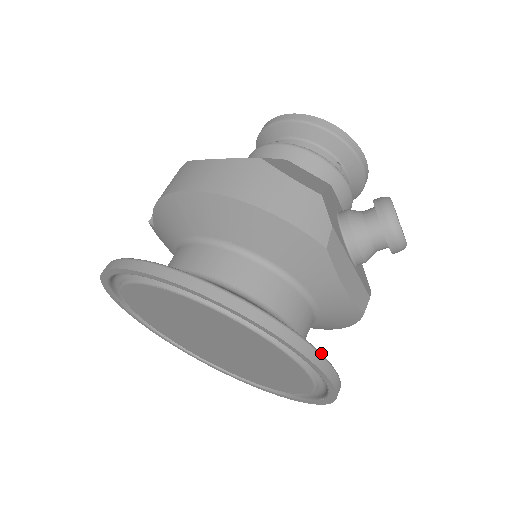
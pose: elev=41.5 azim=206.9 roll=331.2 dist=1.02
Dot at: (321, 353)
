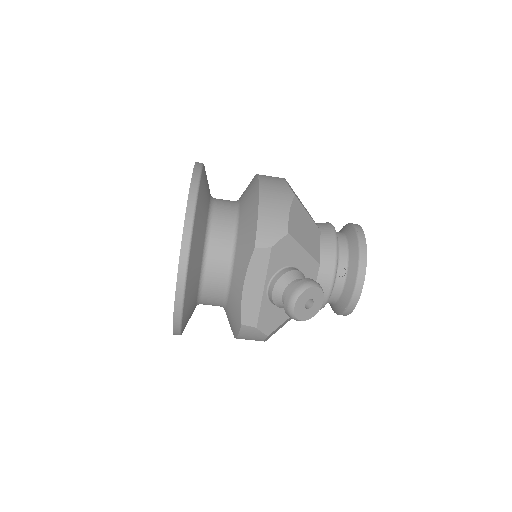
Dot at: (188, 270)
